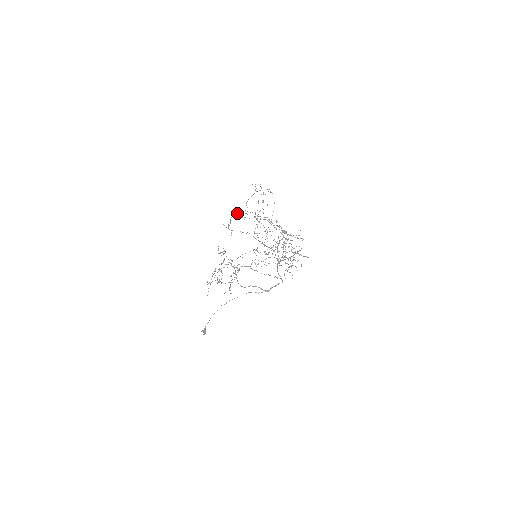
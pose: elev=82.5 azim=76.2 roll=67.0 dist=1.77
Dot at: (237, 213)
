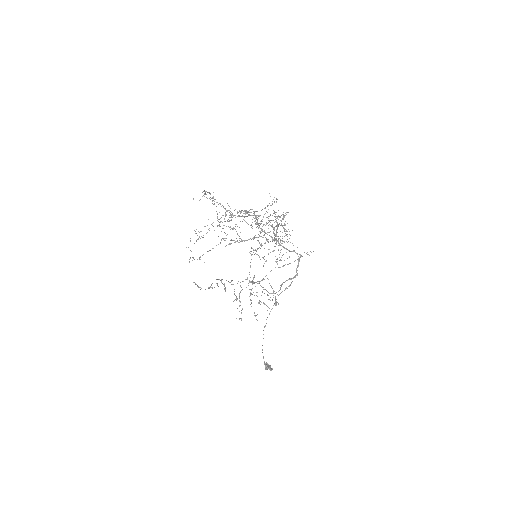
Dot at: (190, 240)
